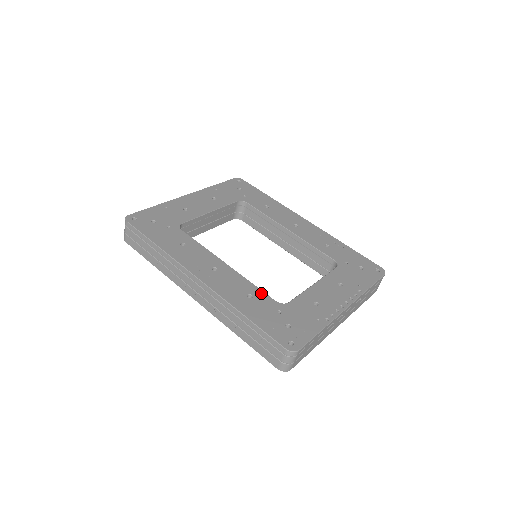
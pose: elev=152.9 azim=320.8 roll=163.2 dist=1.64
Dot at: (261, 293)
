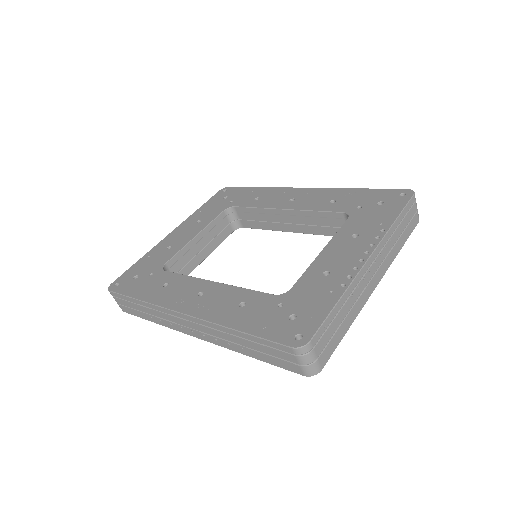
Dot at: (255, 294)
